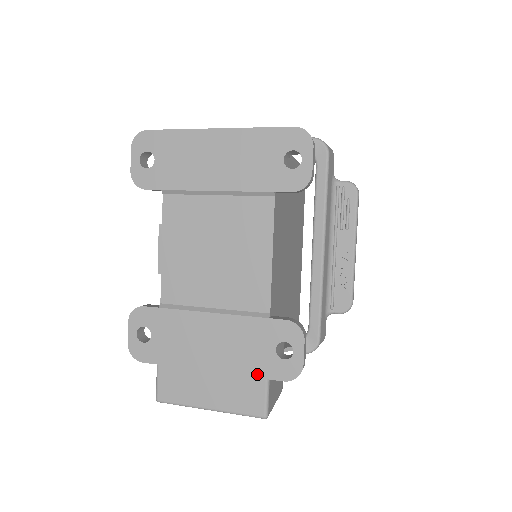
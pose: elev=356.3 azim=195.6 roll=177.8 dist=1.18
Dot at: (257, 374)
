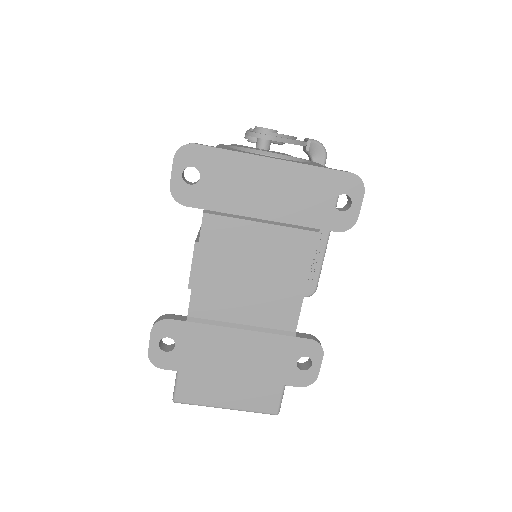
Dot at: (276, 381)
